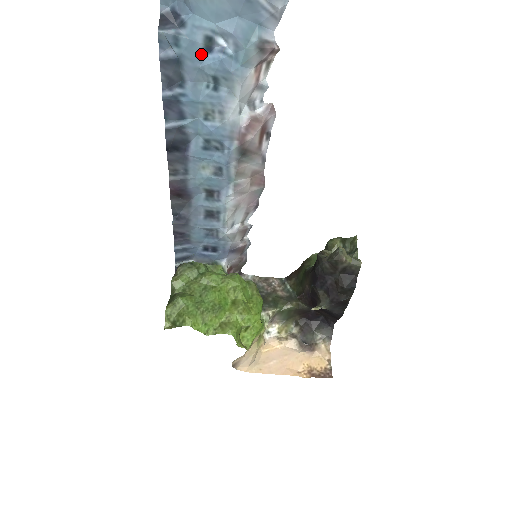
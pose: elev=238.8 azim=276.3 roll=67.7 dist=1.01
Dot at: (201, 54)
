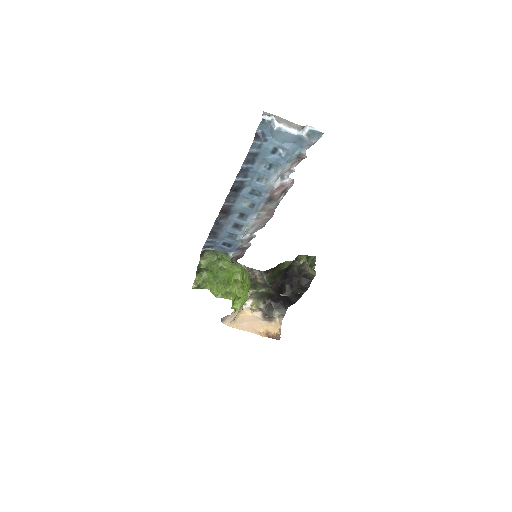
Dot at: (269, 153)
